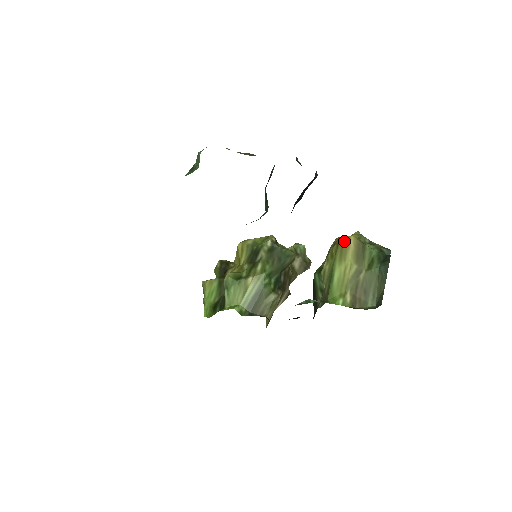
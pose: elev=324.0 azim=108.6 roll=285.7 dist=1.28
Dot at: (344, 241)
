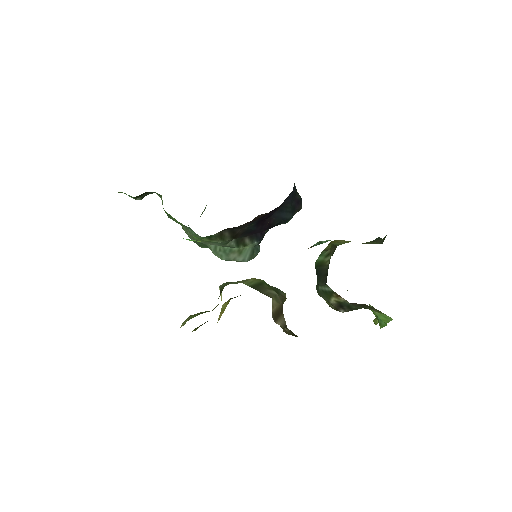
Dot at: (334, 241)
